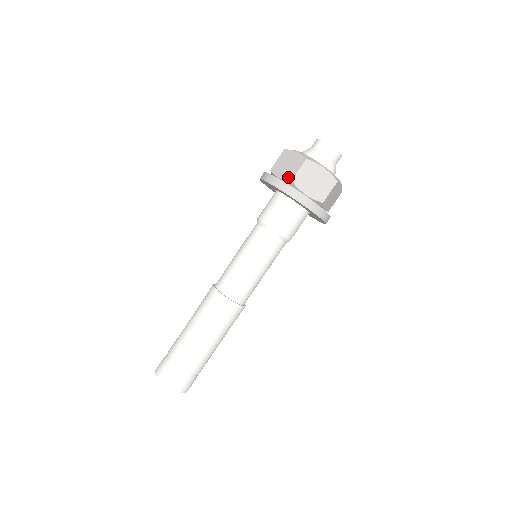
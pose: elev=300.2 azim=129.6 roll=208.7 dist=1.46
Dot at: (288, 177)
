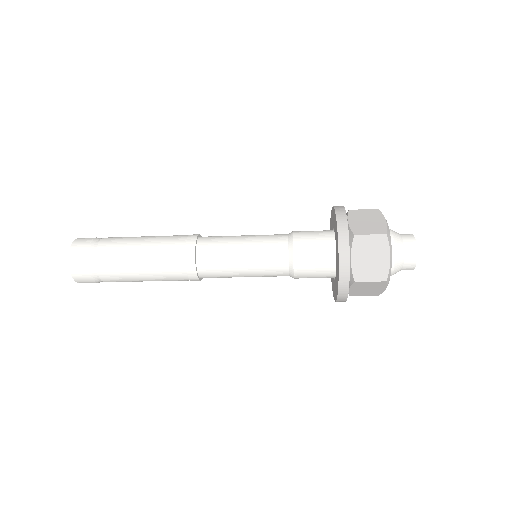
Dot at: (355, 229)
